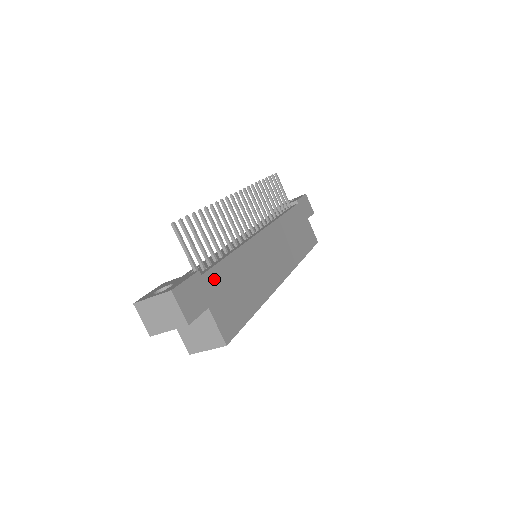
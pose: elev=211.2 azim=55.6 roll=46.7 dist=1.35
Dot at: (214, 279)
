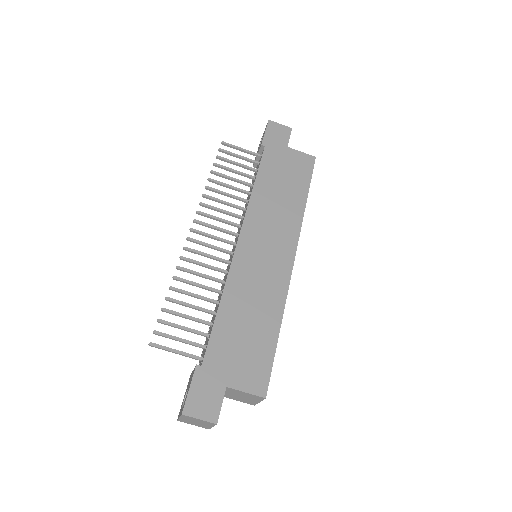
Dot at: (216, 354)
